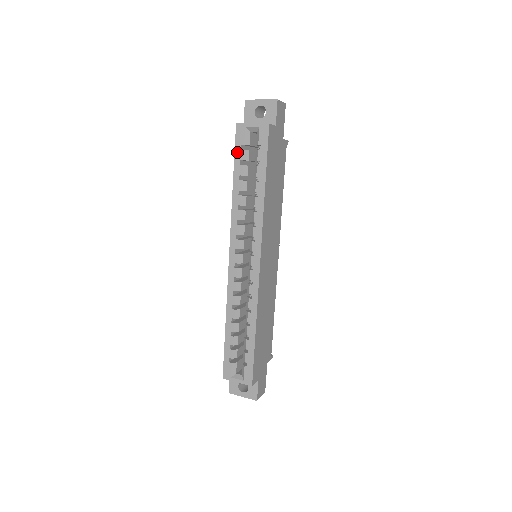
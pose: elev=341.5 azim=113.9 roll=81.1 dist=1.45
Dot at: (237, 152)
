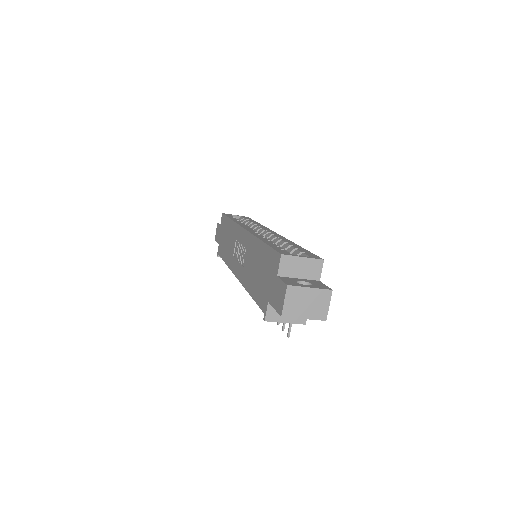
Dot at: occluded
